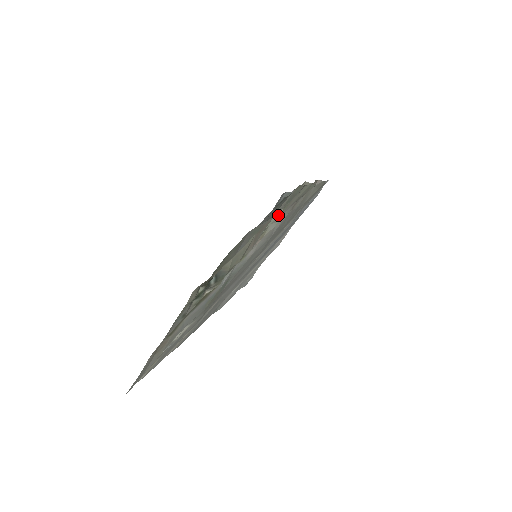
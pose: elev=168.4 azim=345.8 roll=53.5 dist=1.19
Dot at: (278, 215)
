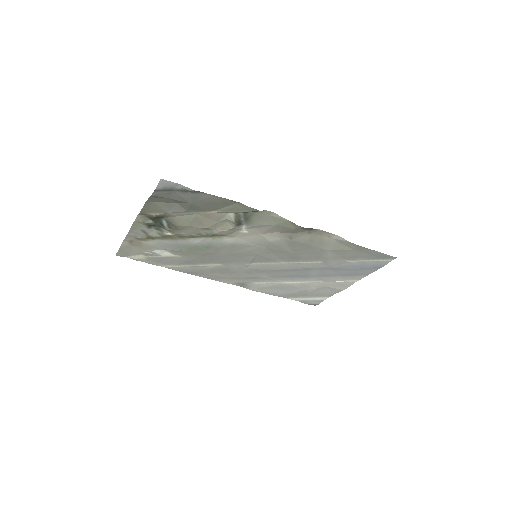
Dot at: (229, 217)
